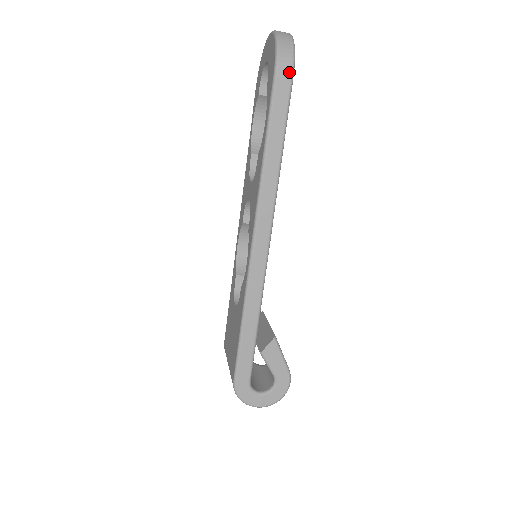
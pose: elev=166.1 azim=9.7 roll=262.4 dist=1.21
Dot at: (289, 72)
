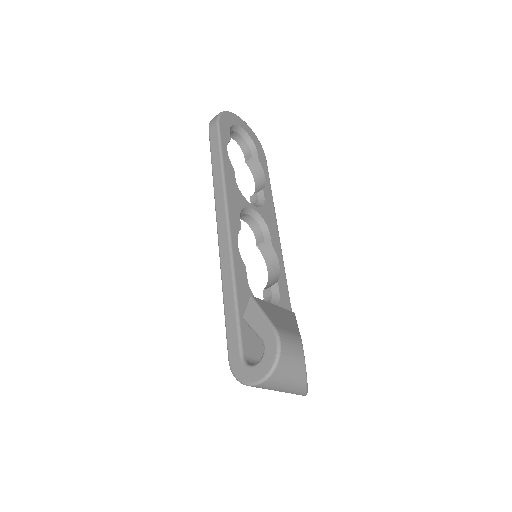
Dot at: (215, 122)
